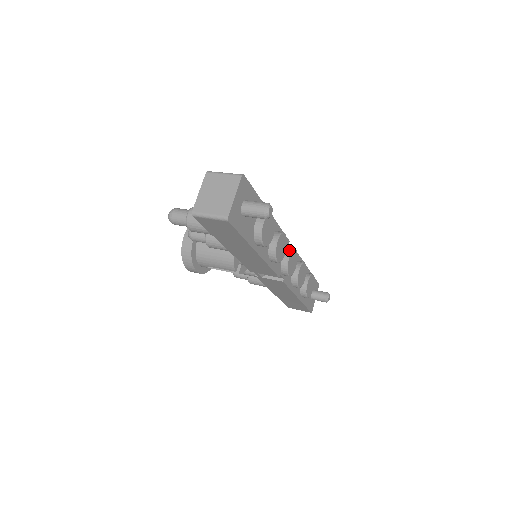
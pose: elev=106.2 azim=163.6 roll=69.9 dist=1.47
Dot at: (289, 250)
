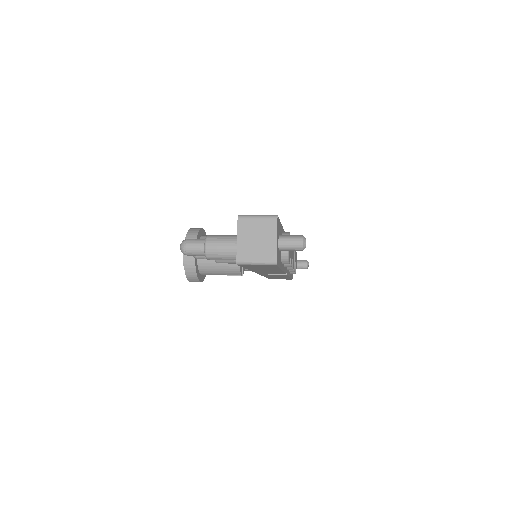
Dot at: occluded
